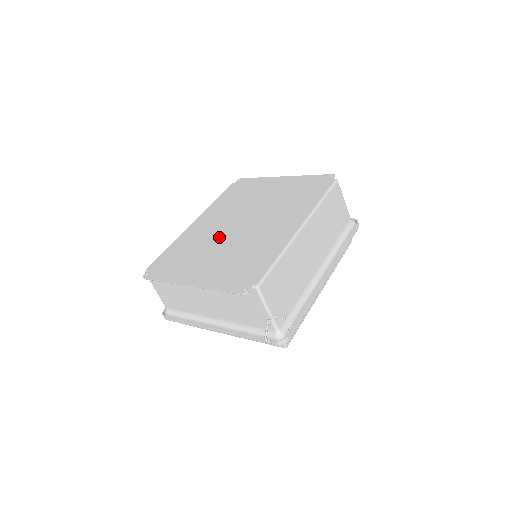
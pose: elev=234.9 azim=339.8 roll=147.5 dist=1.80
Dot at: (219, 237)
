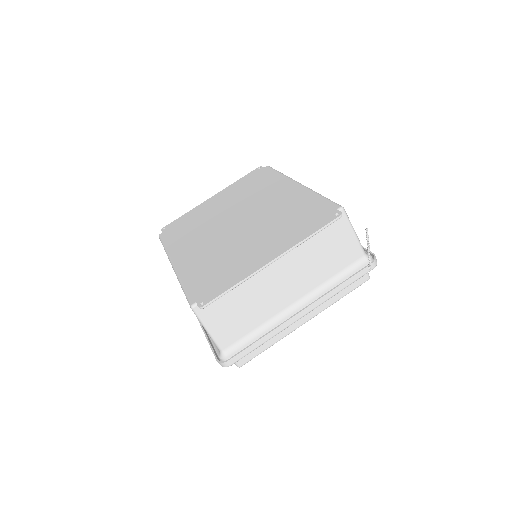
Dot at: (231, 239)
